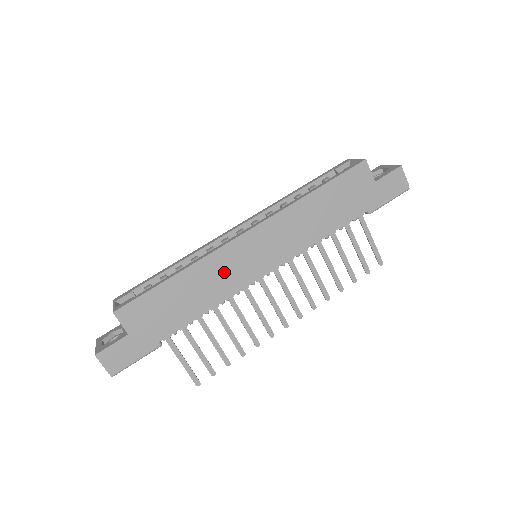
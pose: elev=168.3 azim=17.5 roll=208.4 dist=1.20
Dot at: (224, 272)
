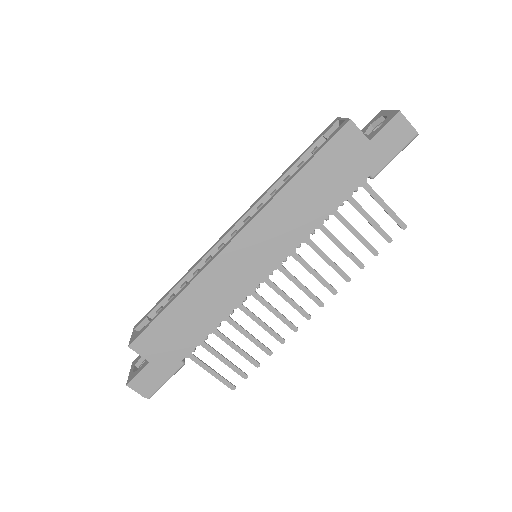
Dot at: (222, 285)
